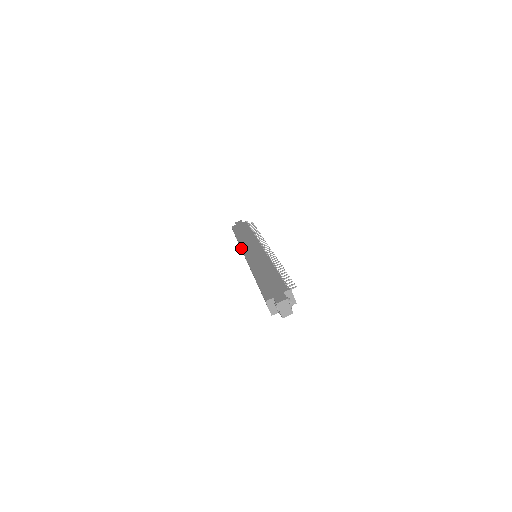
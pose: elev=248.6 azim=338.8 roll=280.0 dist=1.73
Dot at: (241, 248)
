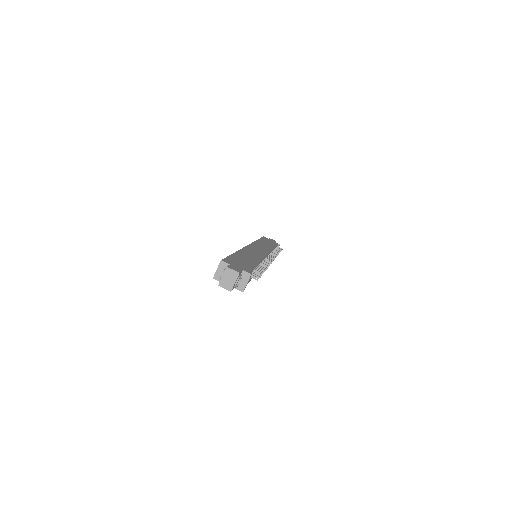
Dot at: (252, 242)
